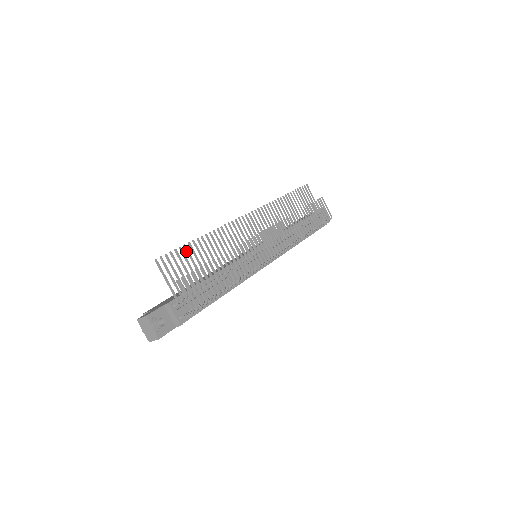
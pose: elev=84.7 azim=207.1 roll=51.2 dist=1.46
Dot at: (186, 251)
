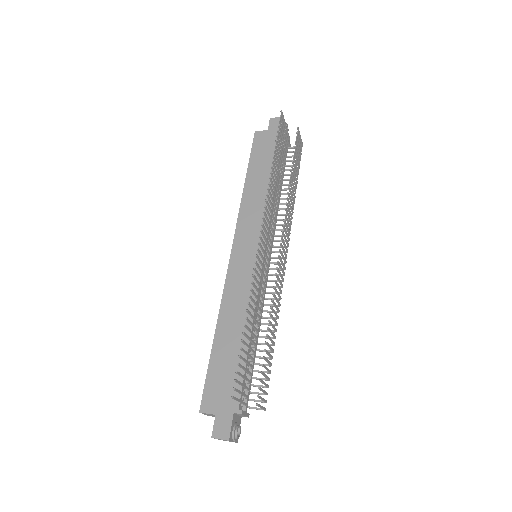
Dot at: occluded
